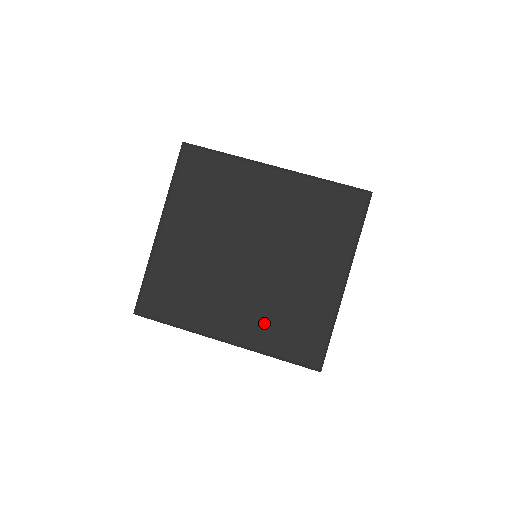
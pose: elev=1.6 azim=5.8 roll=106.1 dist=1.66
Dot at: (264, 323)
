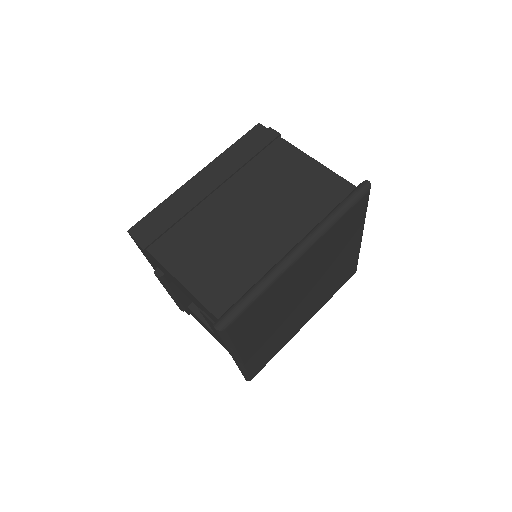
Dot at: (324, 297)
